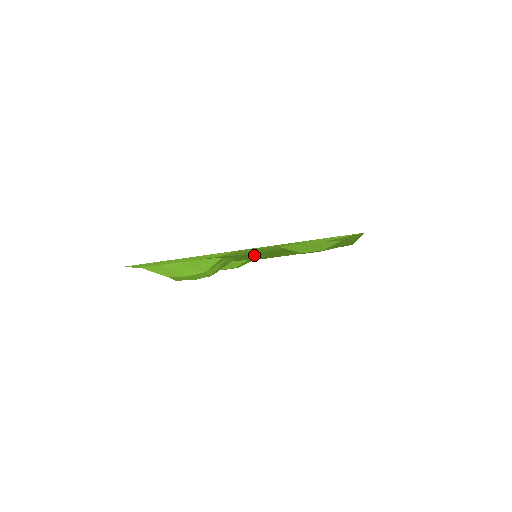
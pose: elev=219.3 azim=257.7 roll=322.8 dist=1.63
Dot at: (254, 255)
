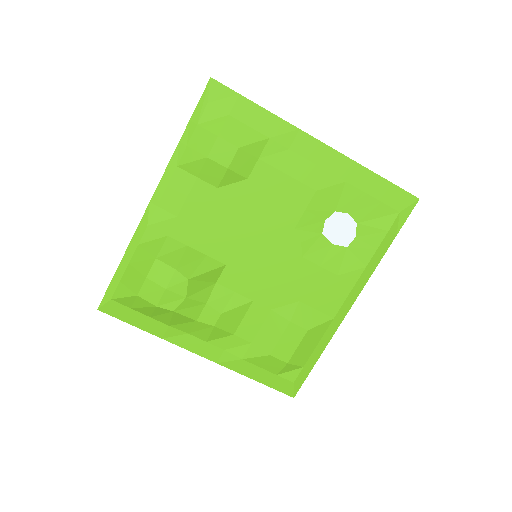
Dot at: (227, 237)
